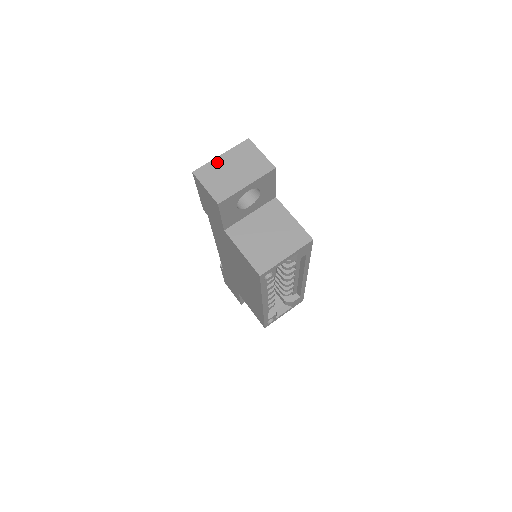
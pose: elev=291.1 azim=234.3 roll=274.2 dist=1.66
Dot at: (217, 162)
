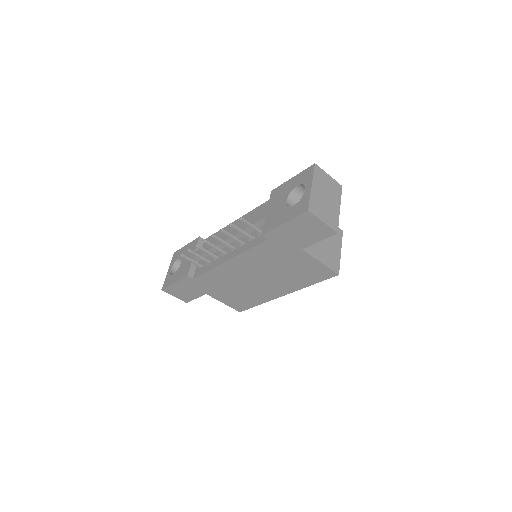
Dot at: (314, 194)
